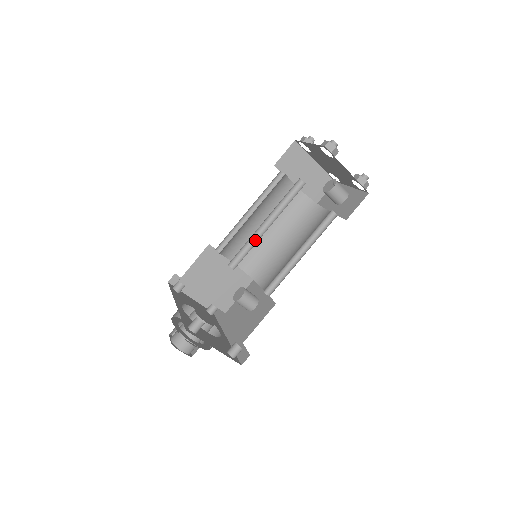
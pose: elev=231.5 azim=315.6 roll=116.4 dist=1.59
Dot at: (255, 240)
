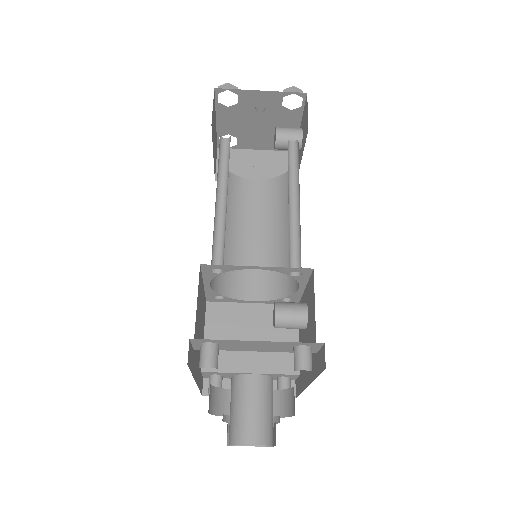
Dot at: (224, 224)
